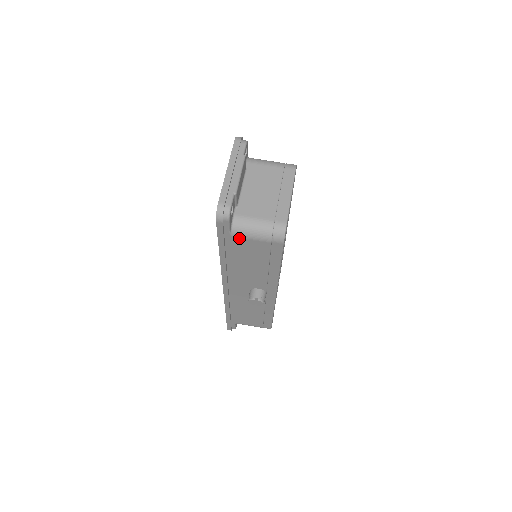
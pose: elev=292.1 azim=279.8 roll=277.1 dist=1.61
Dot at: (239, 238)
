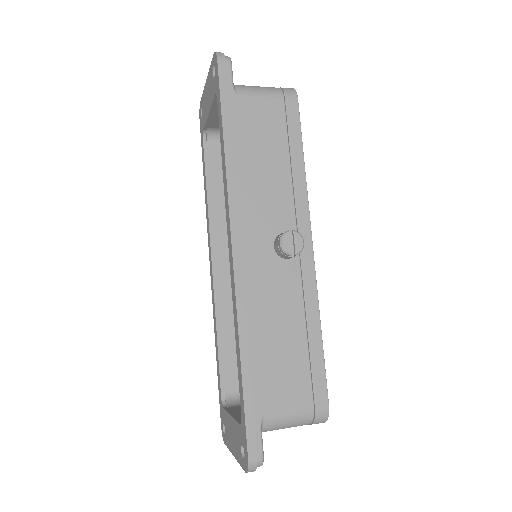
Dot at: (245, 97)
